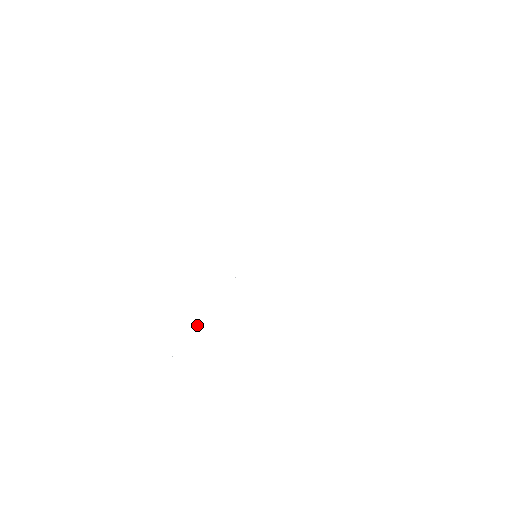
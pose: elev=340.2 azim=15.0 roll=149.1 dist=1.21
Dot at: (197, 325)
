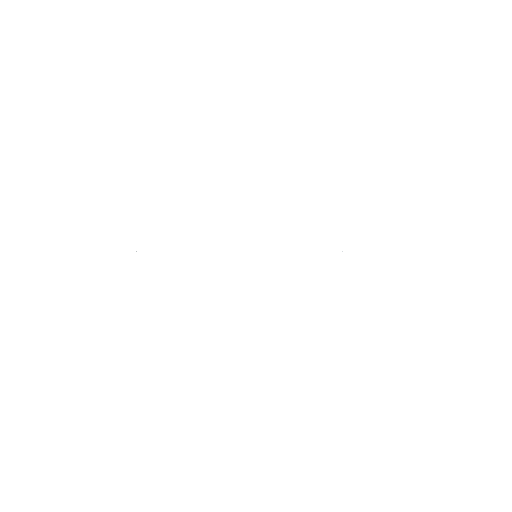
Dot at: occluded
